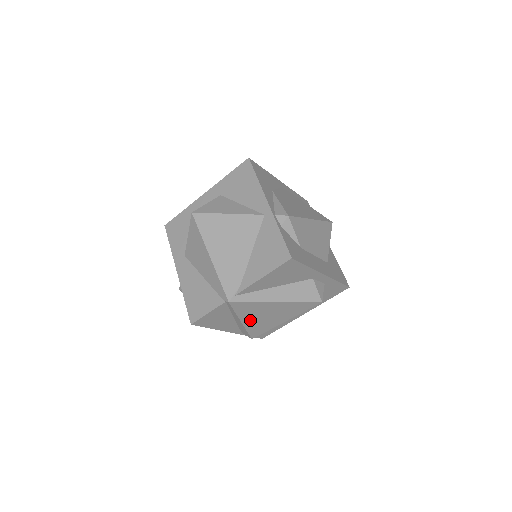
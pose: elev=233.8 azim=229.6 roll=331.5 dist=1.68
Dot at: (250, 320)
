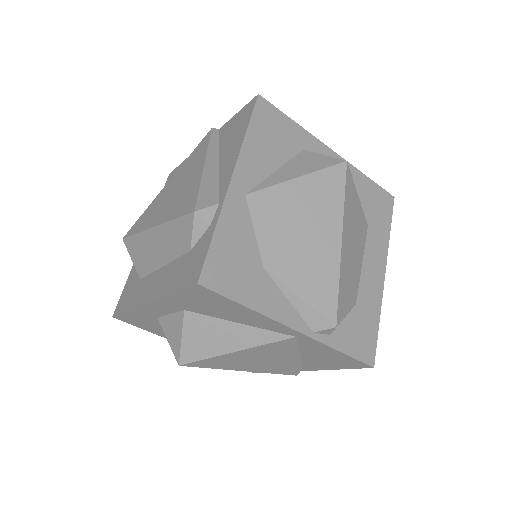
Dot at: occluded
